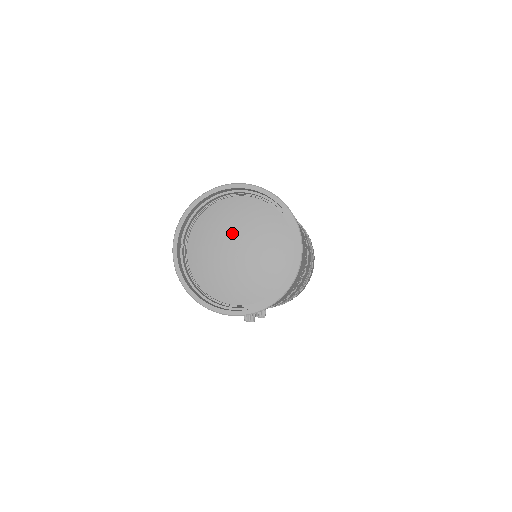
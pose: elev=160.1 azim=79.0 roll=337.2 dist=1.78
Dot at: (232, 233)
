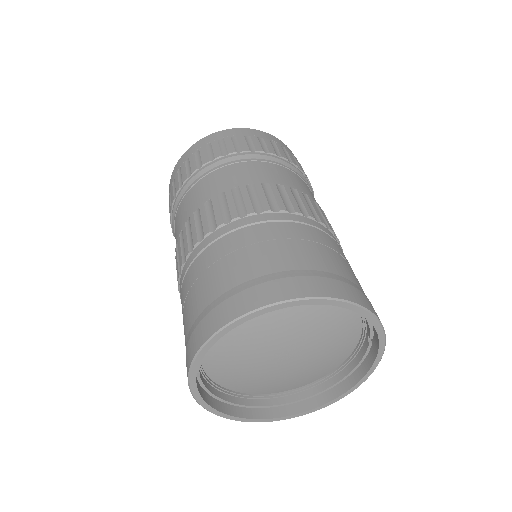
Dot at: (274, 342)
